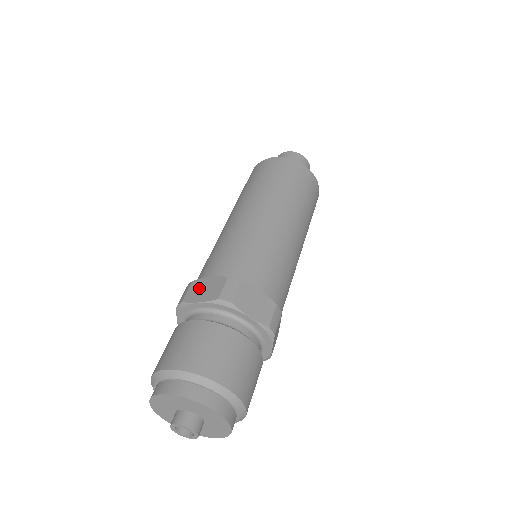
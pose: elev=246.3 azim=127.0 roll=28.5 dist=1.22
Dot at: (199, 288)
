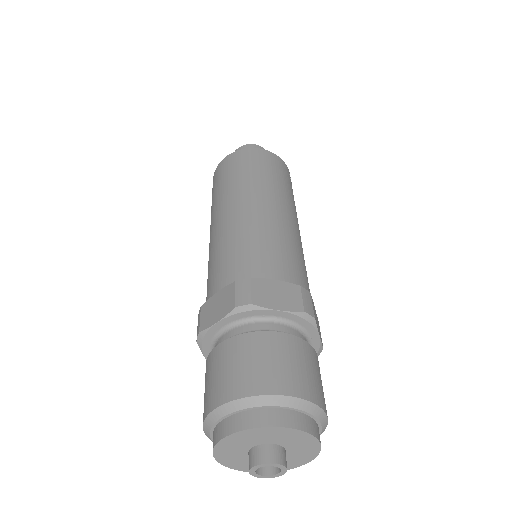
Dot at: (268, 291)
